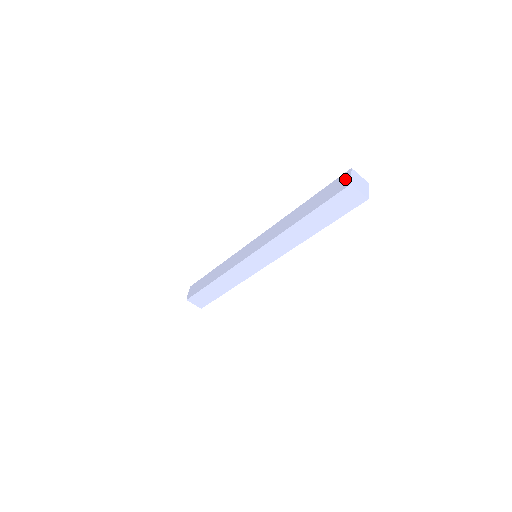
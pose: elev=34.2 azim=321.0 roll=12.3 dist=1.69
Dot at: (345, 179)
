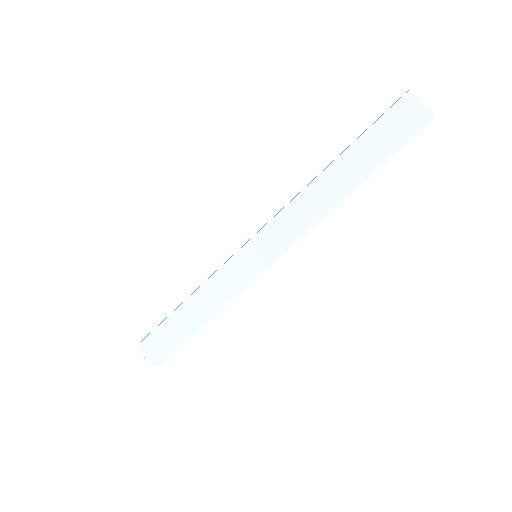
Dot at: (398, 99)
